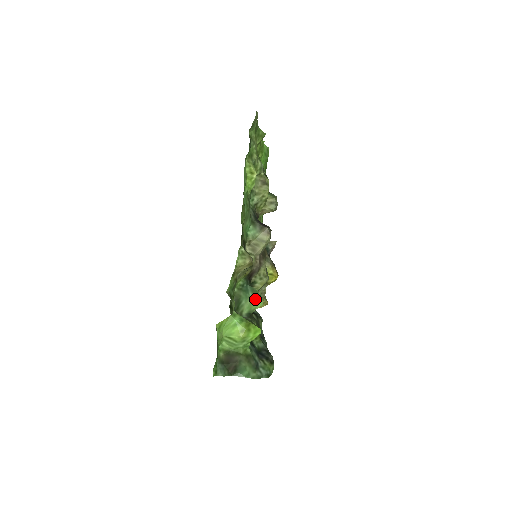
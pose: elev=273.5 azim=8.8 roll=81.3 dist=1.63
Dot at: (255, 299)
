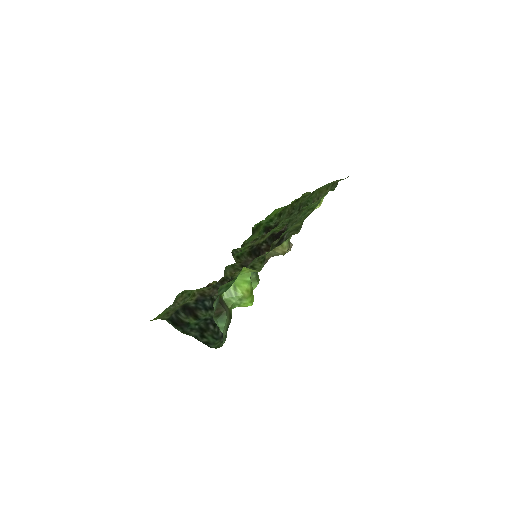
Dot at: (255, 280)
